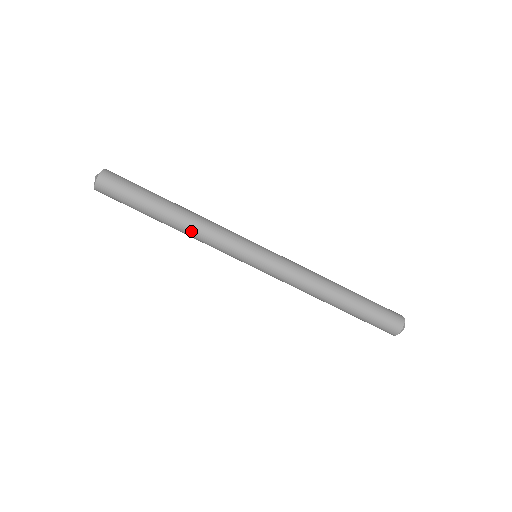
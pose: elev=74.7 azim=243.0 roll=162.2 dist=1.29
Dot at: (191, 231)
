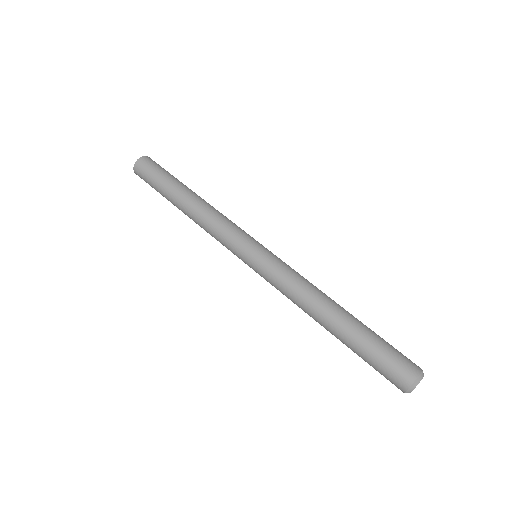
Dot at: (207, 207)
